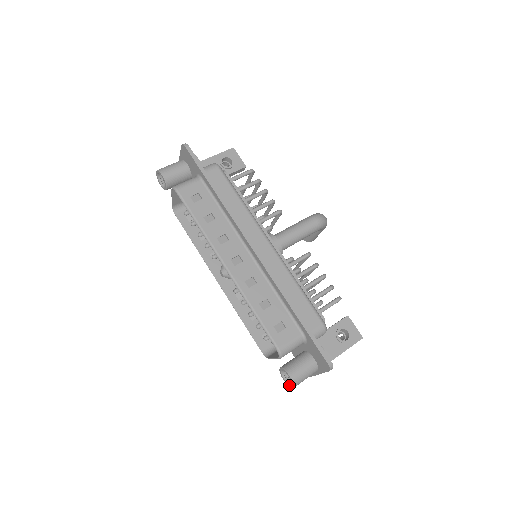
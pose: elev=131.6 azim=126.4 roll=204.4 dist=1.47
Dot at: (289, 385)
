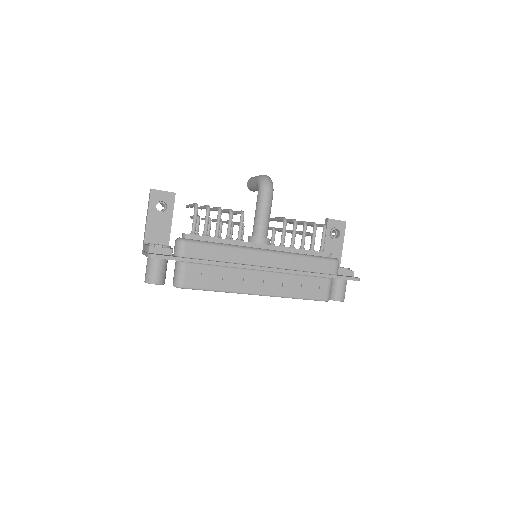
Dot at: occluded
